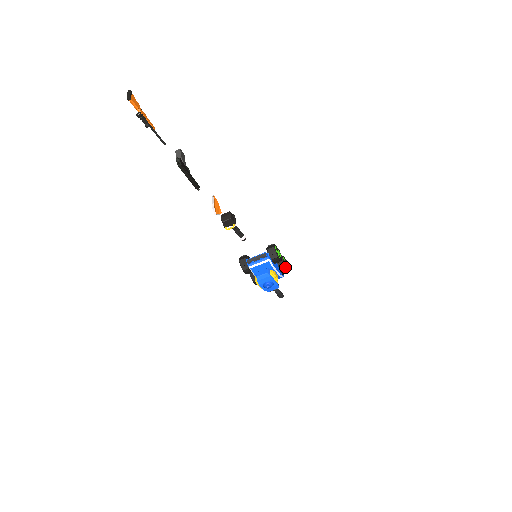
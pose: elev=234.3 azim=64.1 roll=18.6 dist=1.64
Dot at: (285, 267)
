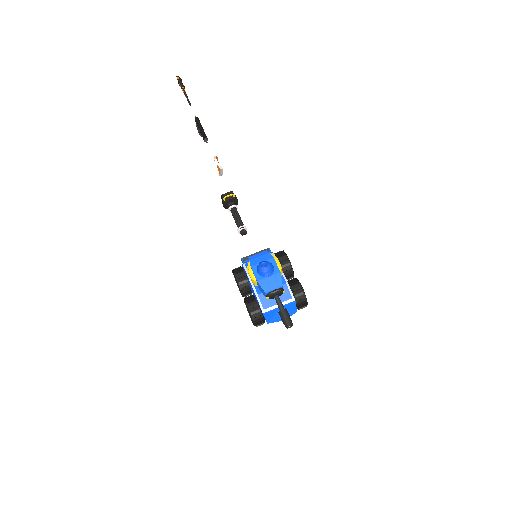
Dot at: (297, 281)
